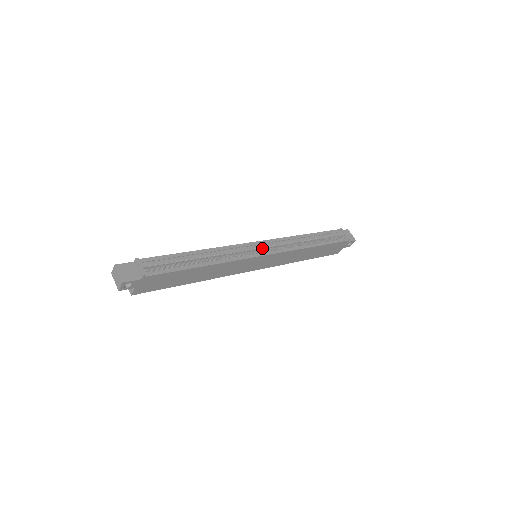
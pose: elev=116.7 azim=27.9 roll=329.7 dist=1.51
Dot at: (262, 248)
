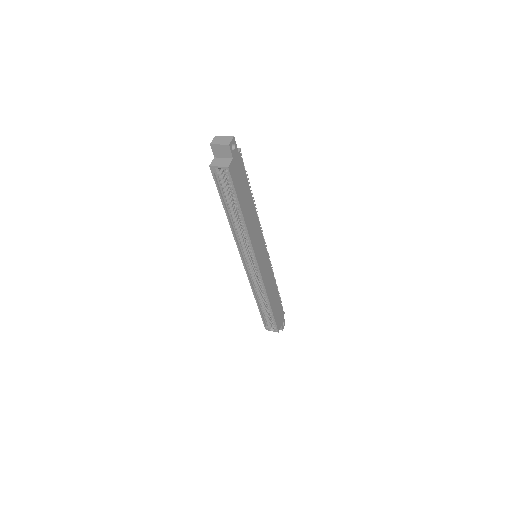
Dot at: (264, 240)
